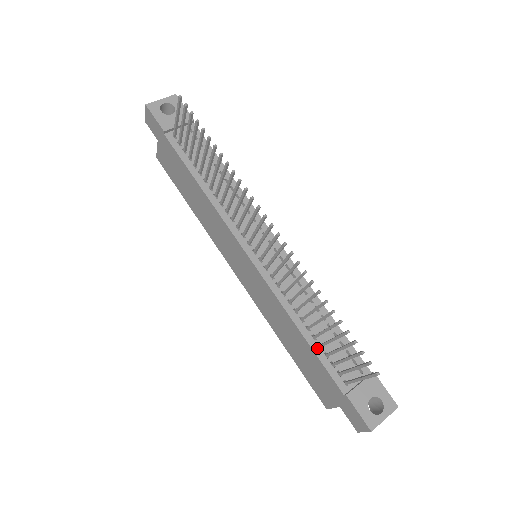
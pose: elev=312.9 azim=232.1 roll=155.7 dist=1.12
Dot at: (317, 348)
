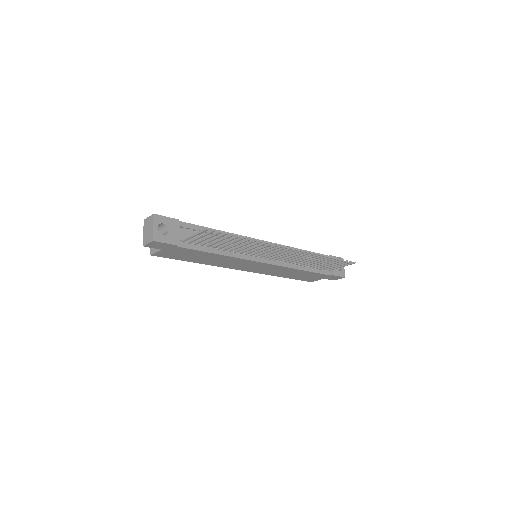
Dot at: (312, 269)
